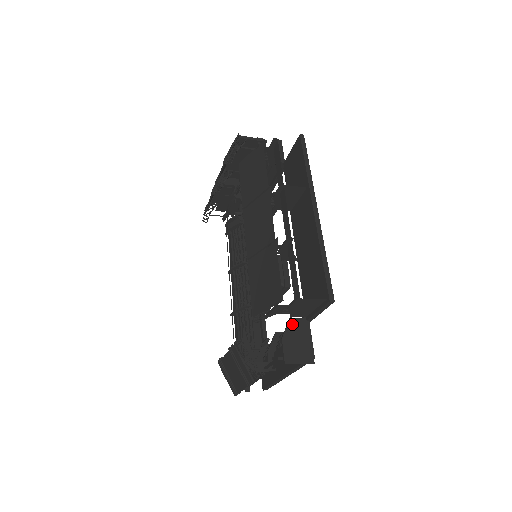
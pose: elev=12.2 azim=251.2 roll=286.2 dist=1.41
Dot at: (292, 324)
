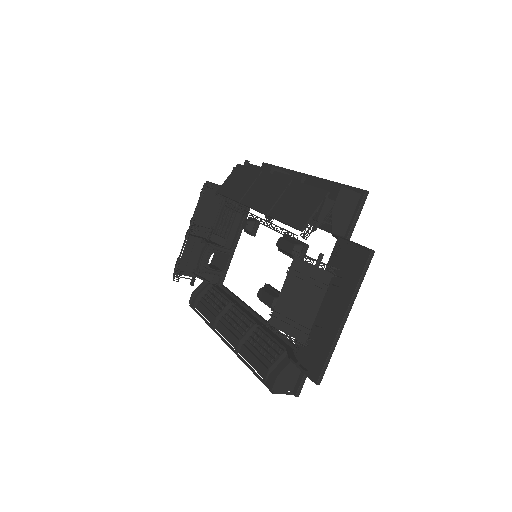
Dot at: occluded
